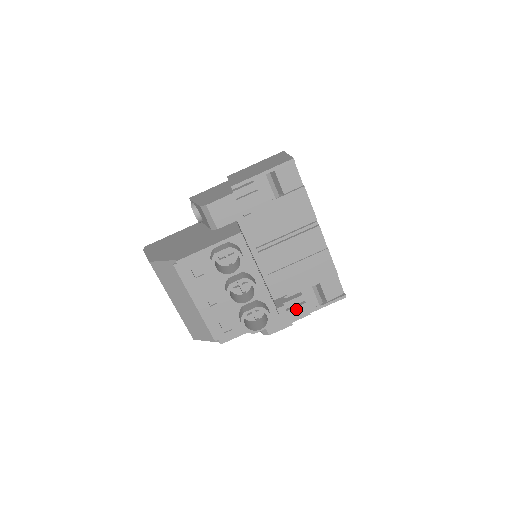
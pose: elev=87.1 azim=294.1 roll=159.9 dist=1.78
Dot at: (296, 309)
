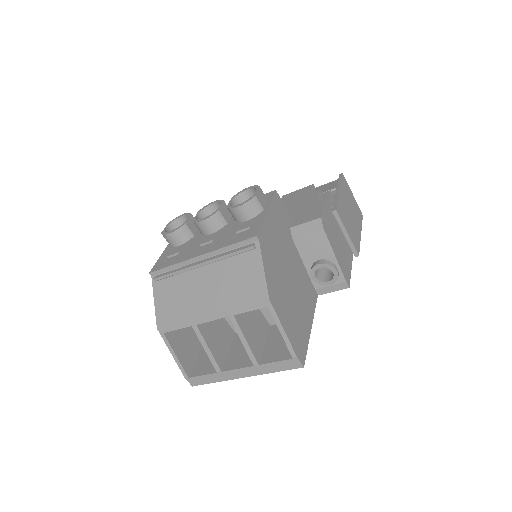
Dot at: (309, 200)
